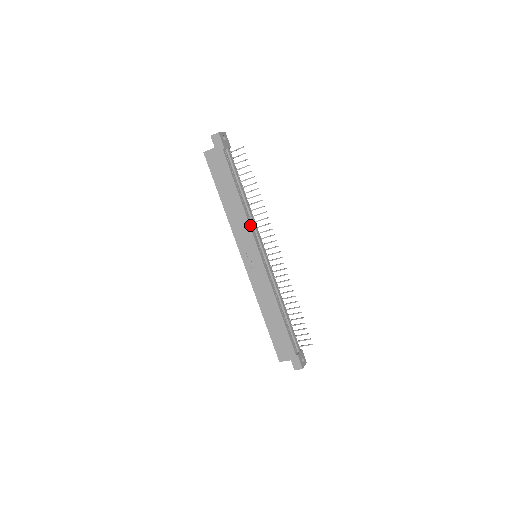
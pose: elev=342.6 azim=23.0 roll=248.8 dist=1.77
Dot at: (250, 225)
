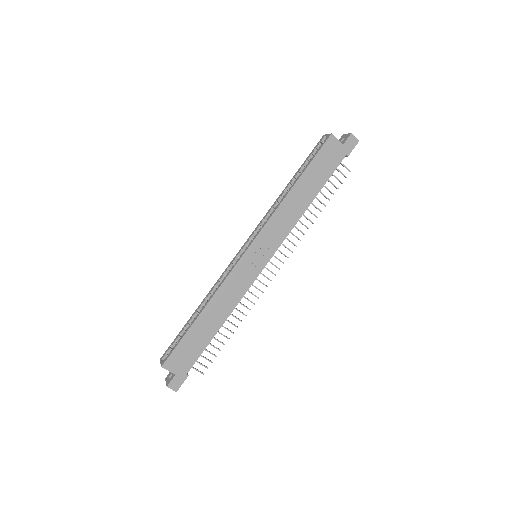
Dot at: (290, 231)
